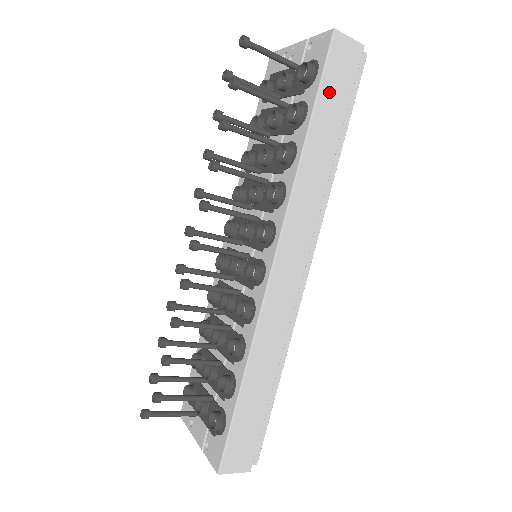
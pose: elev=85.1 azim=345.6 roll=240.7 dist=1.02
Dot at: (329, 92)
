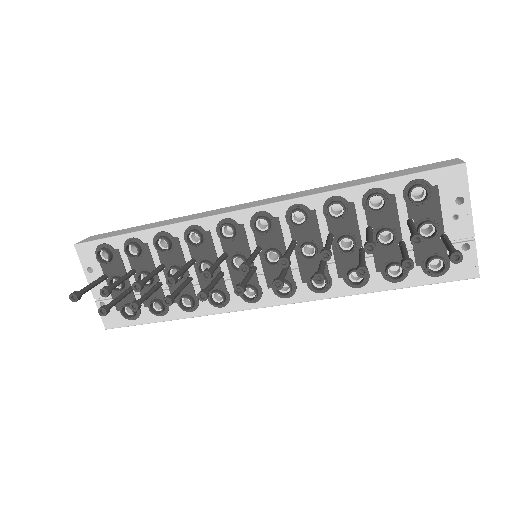
Dot at: occluded
